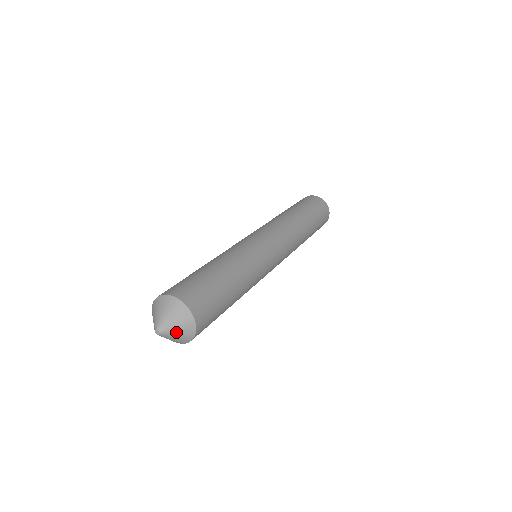
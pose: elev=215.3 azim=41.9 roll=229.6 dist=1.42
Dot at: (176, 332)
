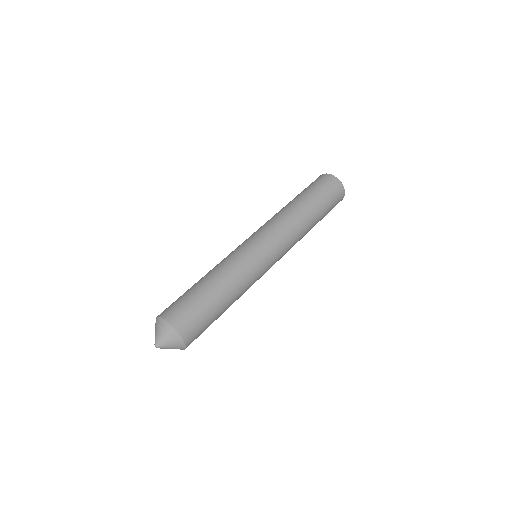
Dot at: (166, 340)
